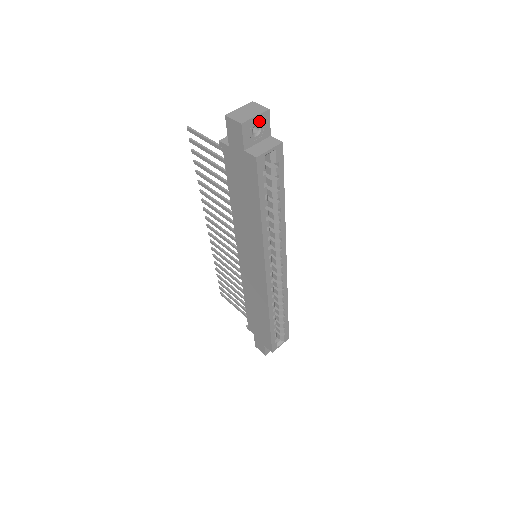
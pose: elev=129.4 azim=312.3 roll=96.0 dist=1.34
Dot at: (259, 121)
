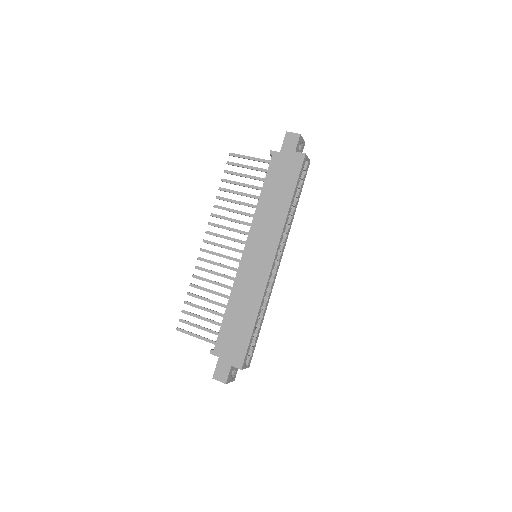
Dot at: (302, 143)
